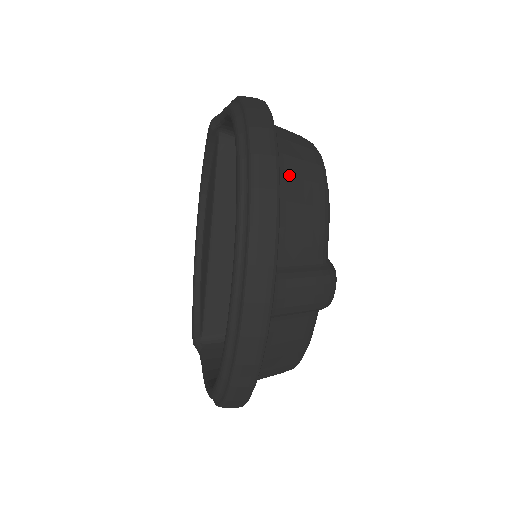
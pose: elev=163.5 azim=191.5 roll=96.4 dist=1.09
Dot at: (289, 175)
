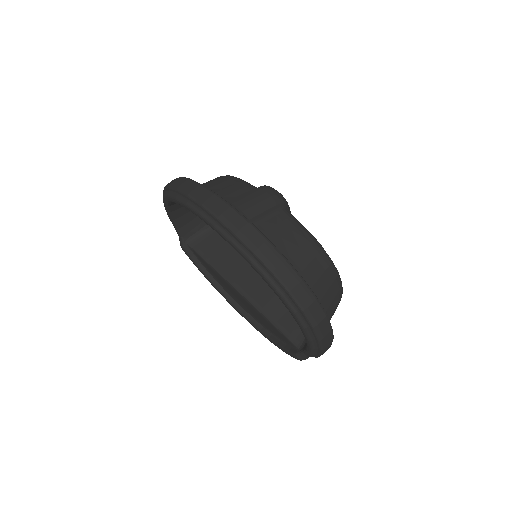
Dot at: occluded
